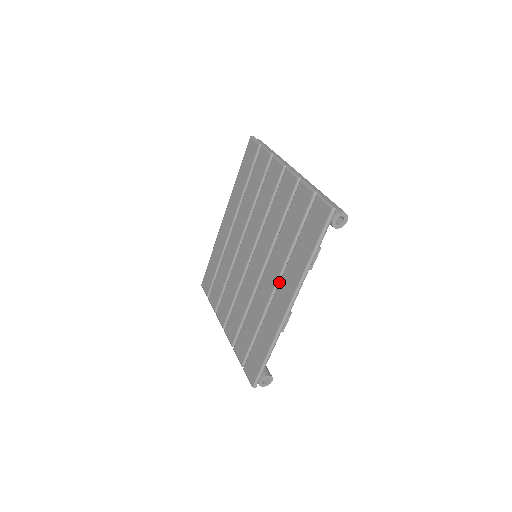
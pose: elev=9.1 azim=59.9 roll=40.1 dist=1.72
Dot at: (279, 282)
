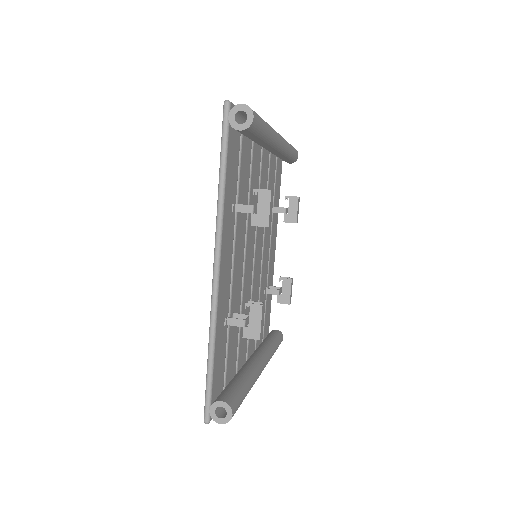
Dot at: occluded
